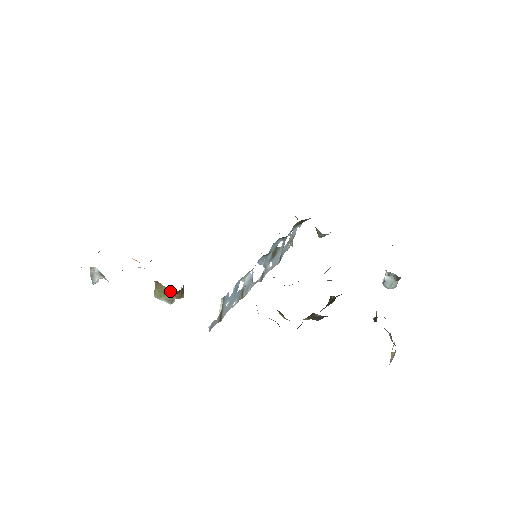
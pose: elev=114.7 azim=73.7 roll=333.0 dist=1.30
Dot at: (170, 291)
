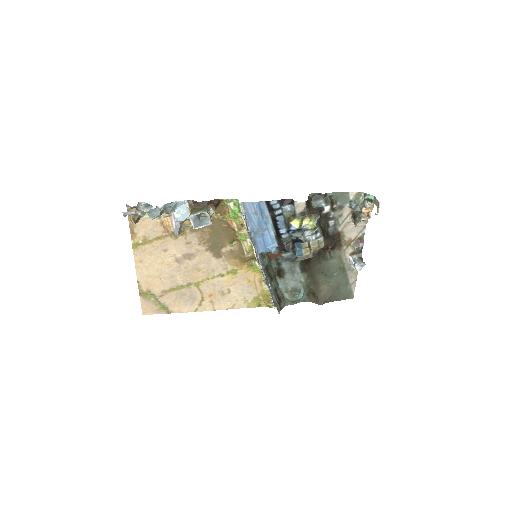
Dot at: (205, 208)
